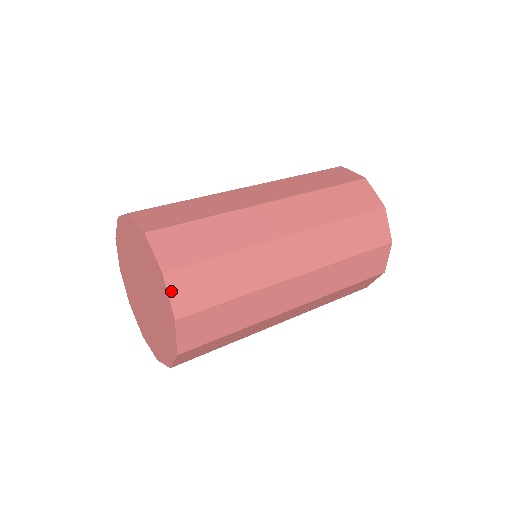
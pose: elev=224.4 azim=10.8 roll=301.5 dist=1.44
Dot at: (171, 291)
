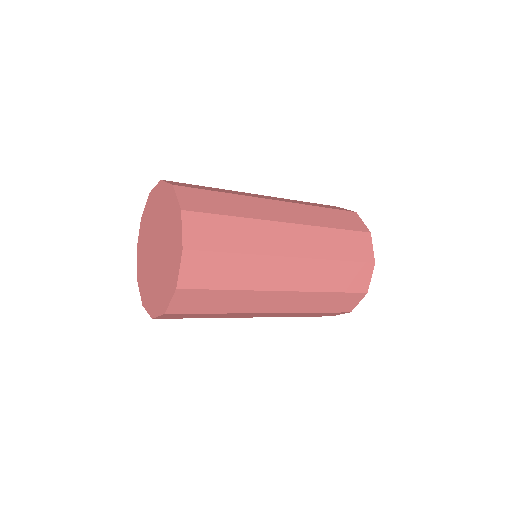
Dot at: (183, 265)
